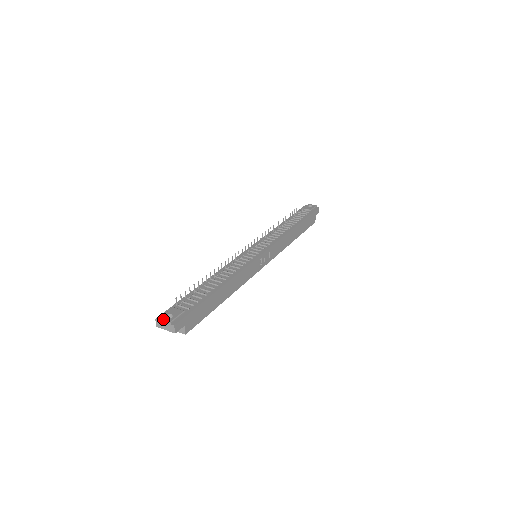
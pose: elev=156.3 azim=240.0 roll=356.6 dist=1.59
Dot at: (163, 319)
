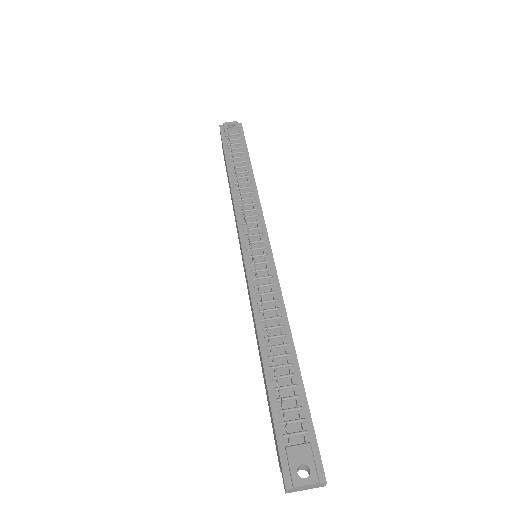
Dot at: (303, 485)
